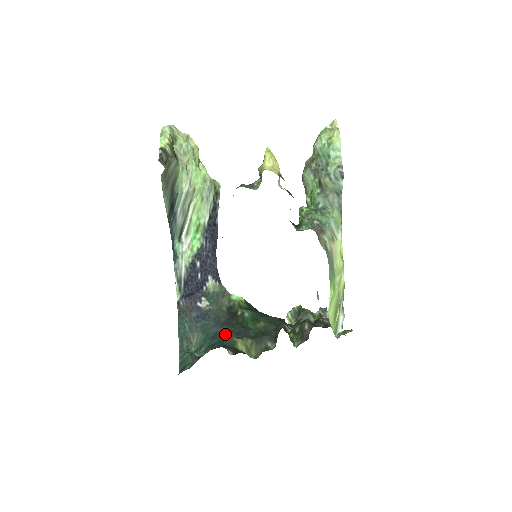
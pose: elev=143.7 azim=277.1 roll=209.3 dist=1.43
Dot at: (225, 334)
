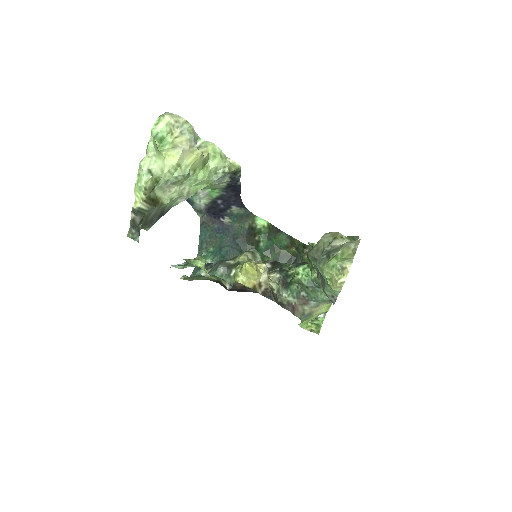
Dot at: occluded
